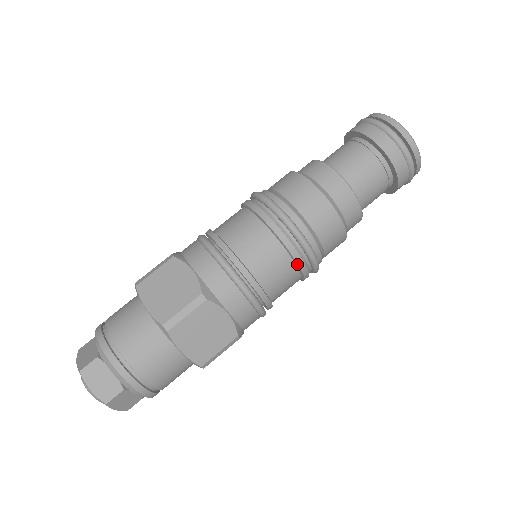
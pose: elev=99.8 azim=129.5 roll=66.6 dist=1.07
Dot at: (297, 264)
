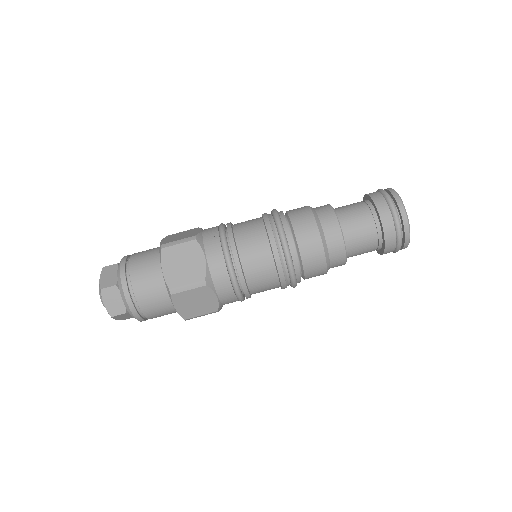
Dot at: (280, 283)
